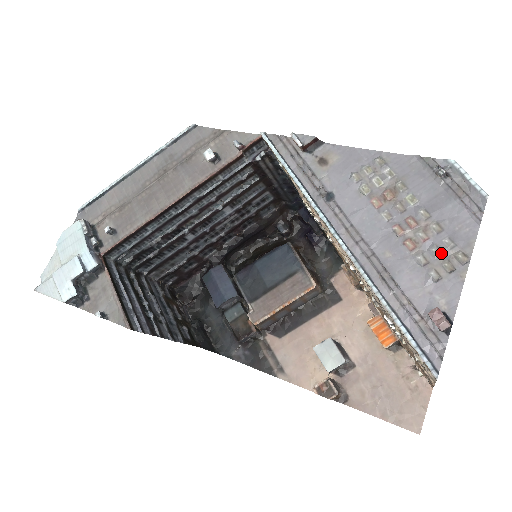
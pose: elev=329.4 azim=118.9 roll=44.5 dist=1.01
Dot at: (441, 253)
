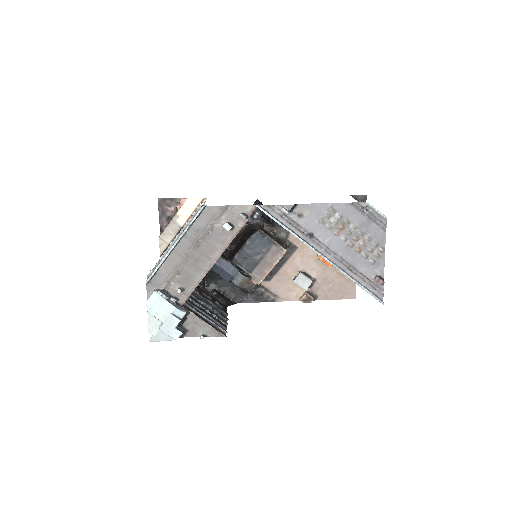
Dot at: (373, 250)
